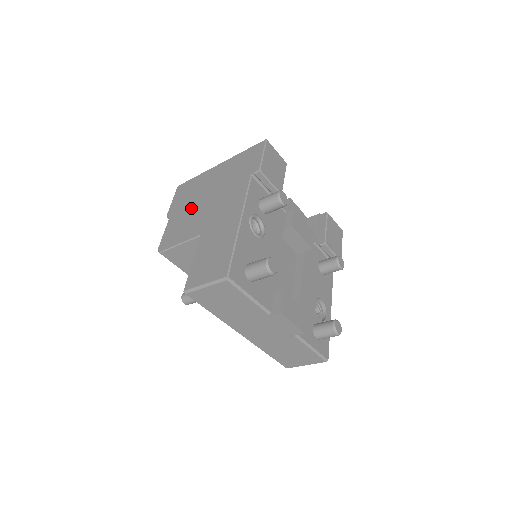
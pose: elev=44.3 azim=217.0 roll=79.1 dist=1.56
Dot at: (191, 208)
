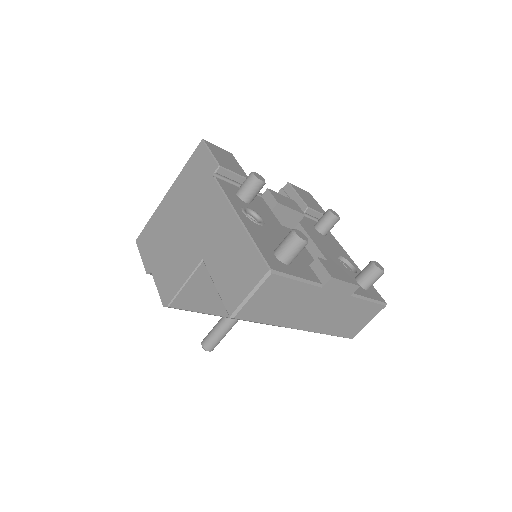
Dot at: (169, 246)
